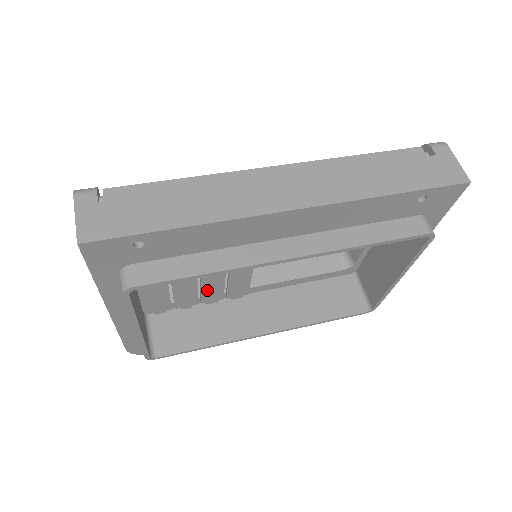
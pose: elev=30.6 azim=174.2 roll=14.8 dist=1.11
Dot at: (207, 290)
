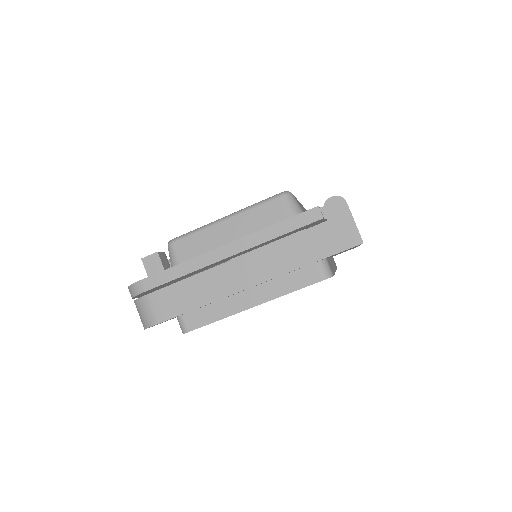
Dot at: occluded
